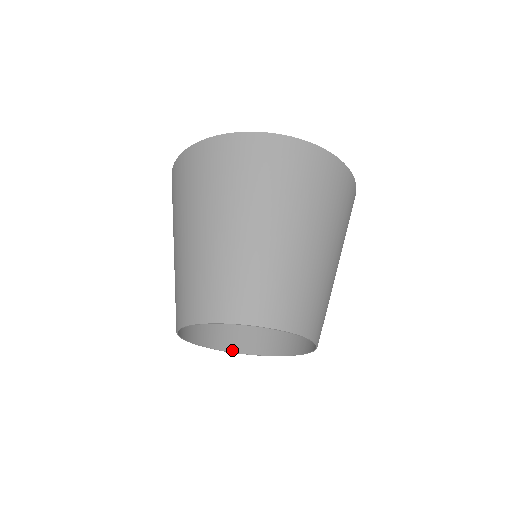
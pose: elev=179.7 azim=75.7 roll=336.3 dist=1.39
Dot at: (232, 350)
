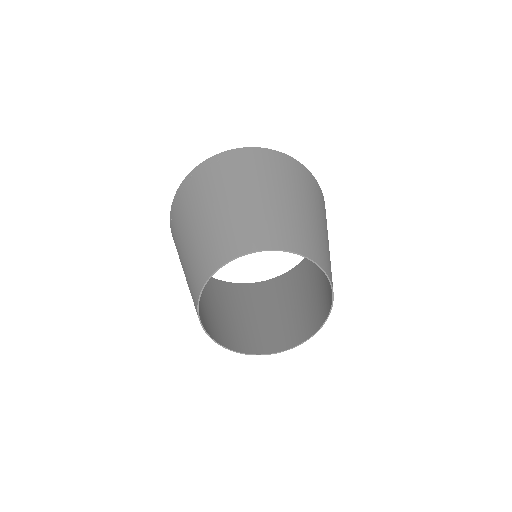
Dot at: (206, 330)
